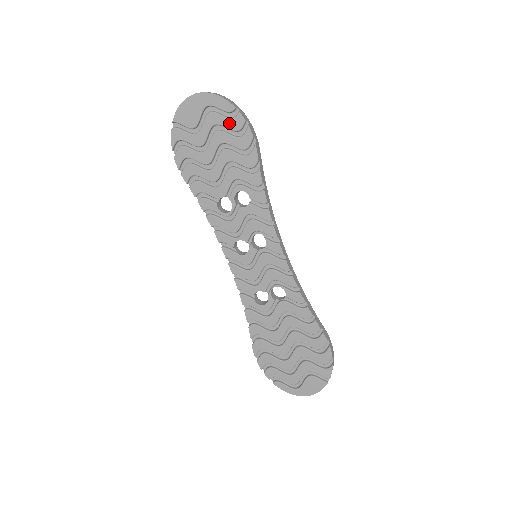
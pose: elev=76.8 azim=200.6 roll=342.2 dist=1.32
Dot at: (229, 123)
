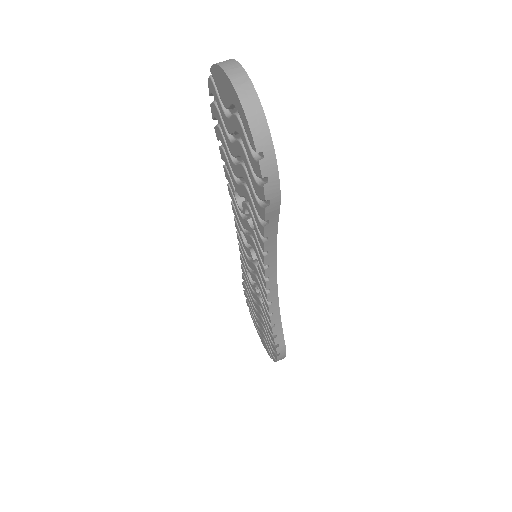
Dot at: (250, 155)
